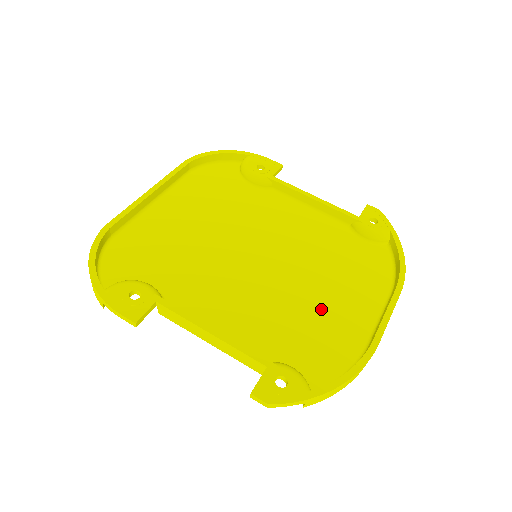
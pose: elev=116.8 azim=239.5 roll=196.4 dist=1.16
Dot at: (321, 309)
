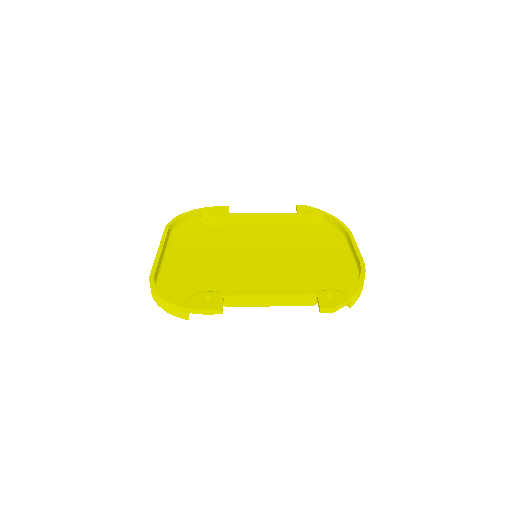
Dot at: (317, 263)
